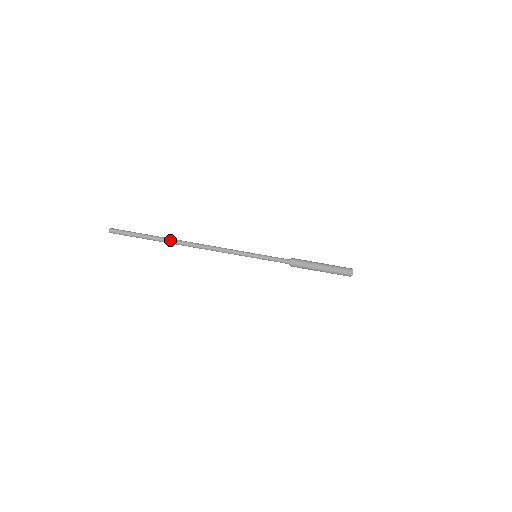
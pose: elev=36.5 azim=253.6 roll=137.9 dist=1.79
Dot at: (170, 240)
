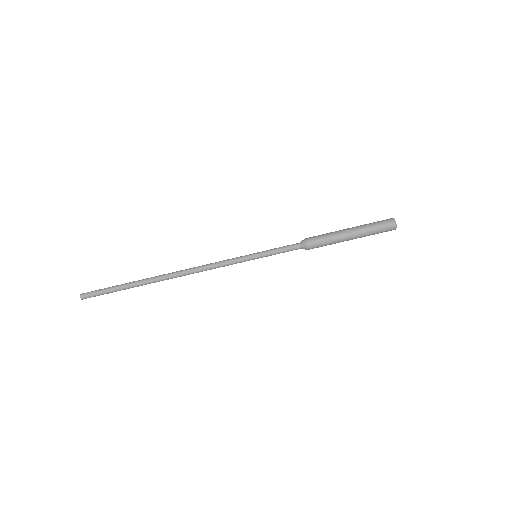
Dot at: (147, 279)
